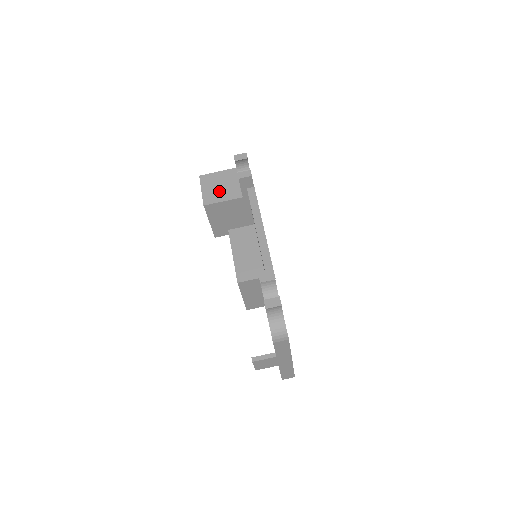
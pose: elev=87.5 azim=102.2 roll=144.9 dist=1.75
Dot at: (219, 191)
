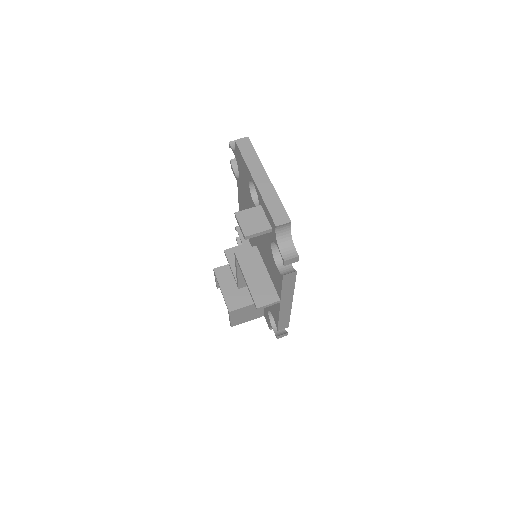
Dot at: occluded
